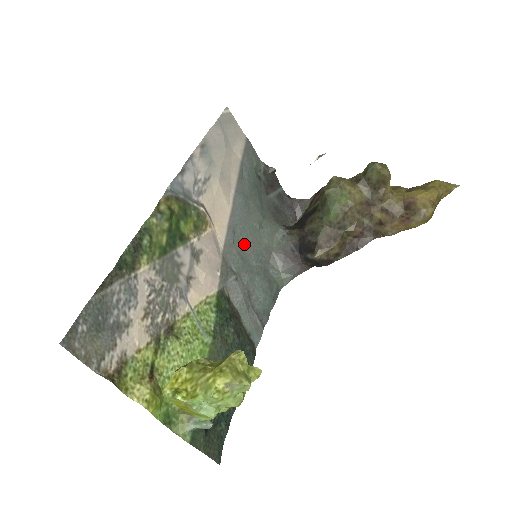
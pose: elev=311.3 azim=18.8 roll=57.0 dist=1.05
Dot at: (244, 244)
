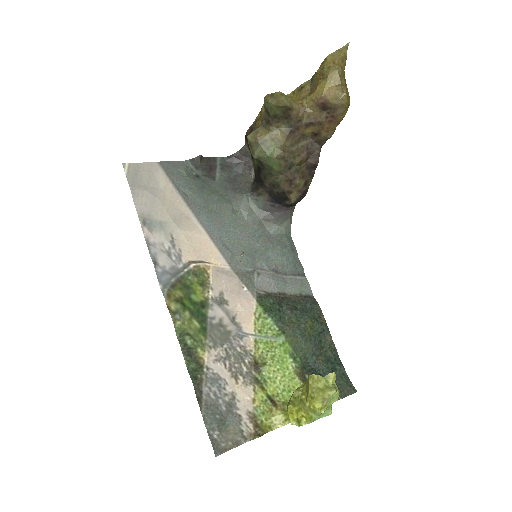
Dot at: (238, 242)
